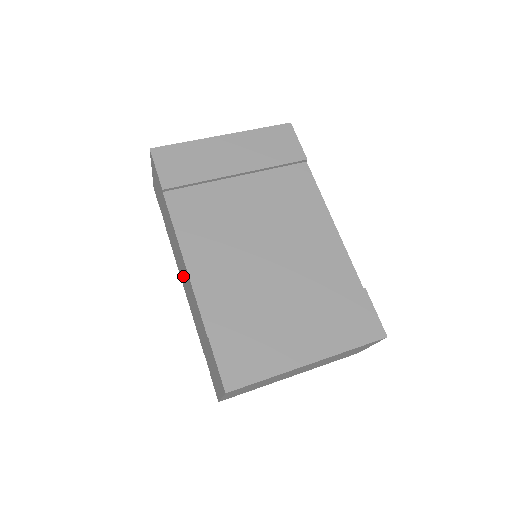
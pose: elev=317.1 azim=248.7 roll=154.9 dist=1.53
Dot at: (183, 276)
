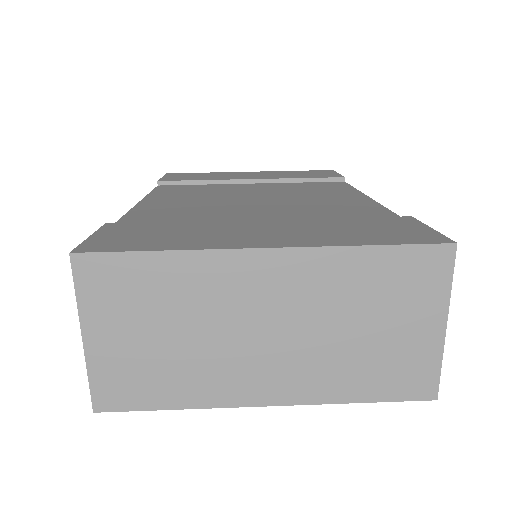
Dot at: occluded
